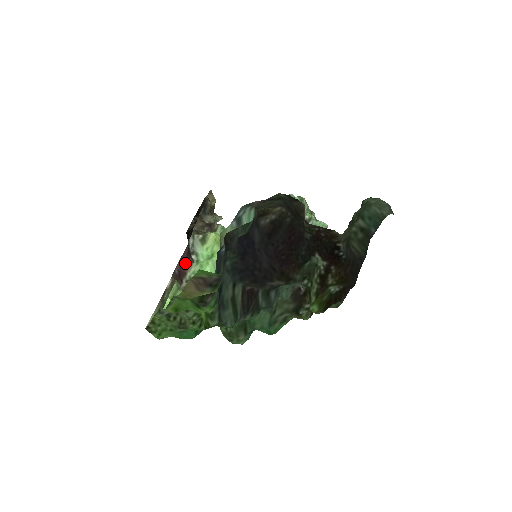
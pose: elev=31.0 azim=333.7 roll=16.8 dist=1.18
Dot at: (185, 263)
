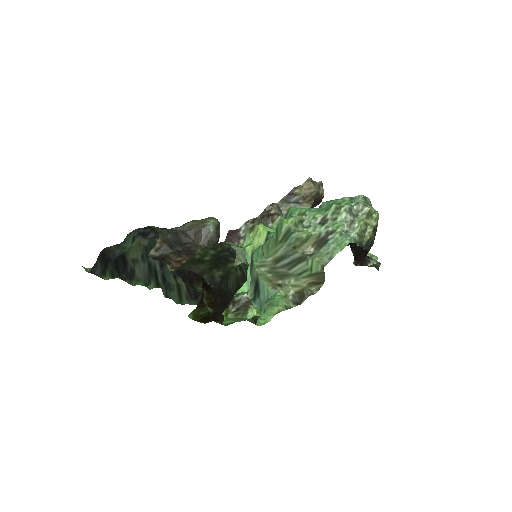
Dot at: occluded
